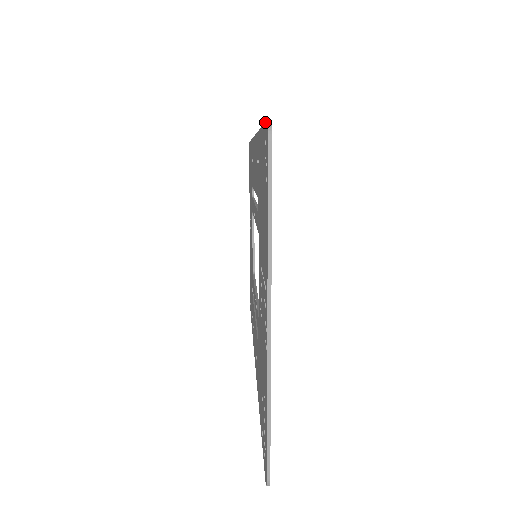
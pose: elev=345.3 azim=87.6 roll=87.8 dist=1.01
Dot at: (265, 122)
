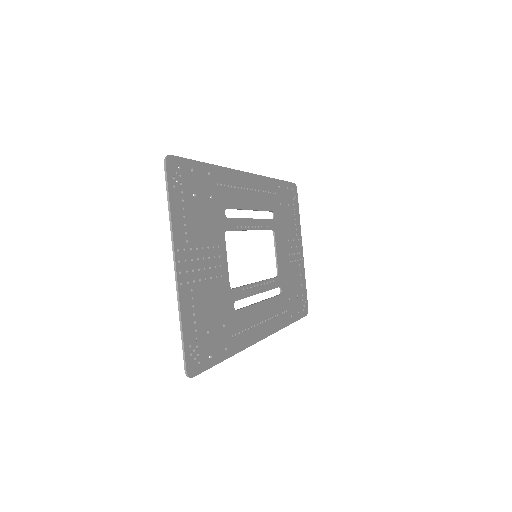
Dot at: (176, 157)
